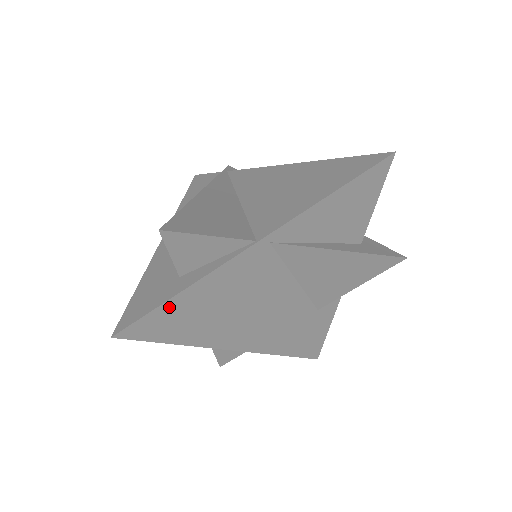
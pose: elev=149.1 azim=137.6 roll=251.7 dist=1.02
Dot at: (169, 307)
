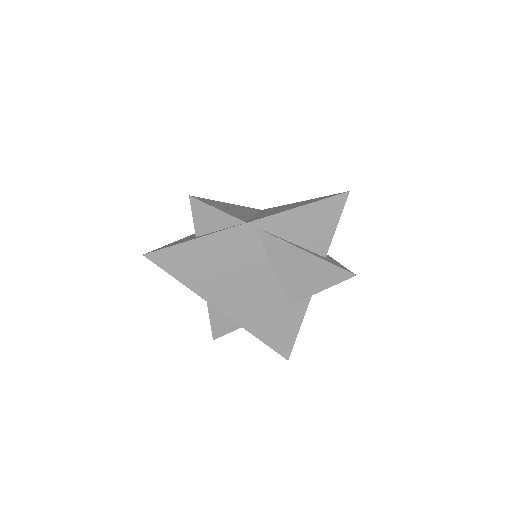
Dot at: (182, 248)
